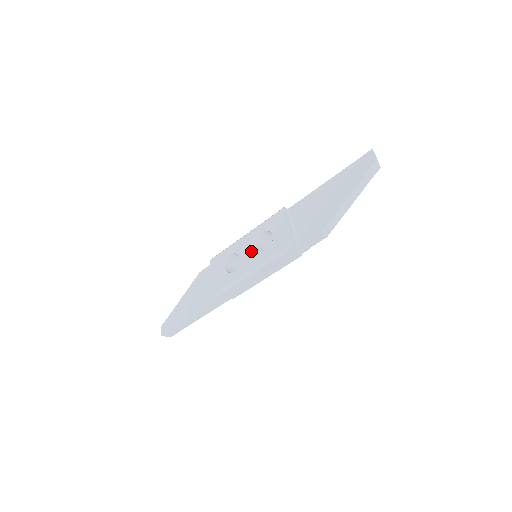
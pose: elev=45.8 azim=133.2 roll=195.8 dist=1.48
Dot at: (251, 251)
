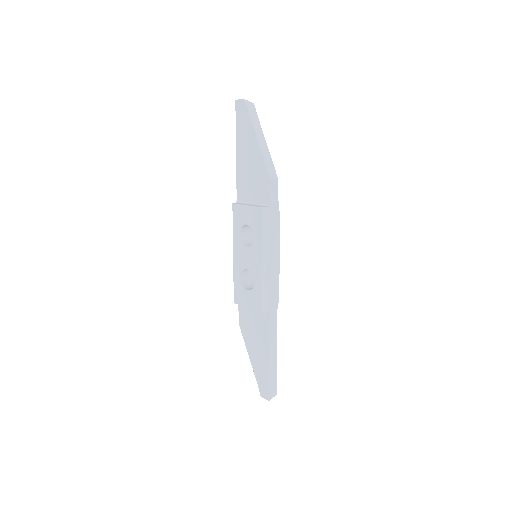
Dot at: (248, 254)
